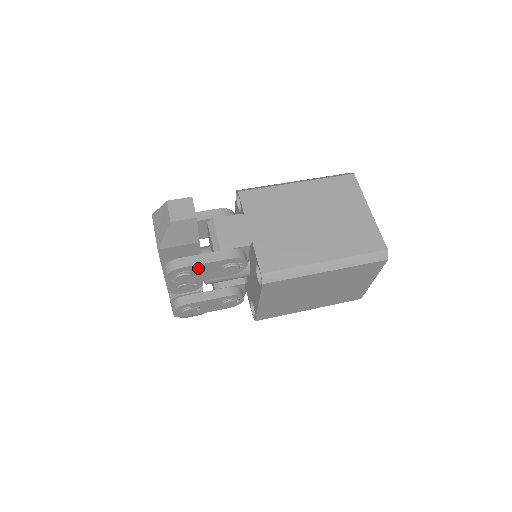
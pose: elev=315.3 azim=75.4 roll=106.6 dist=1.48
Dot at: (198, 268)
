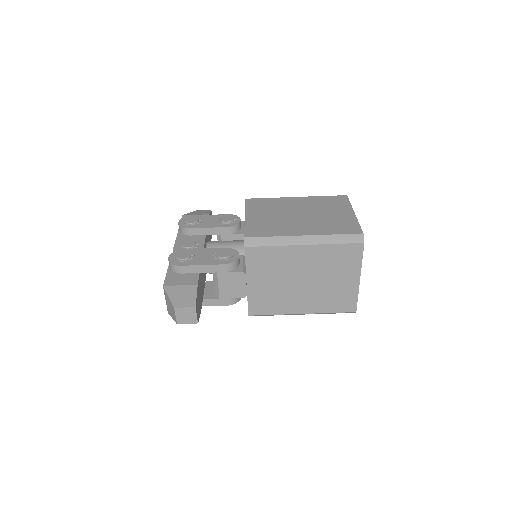
Dot at: occluded
